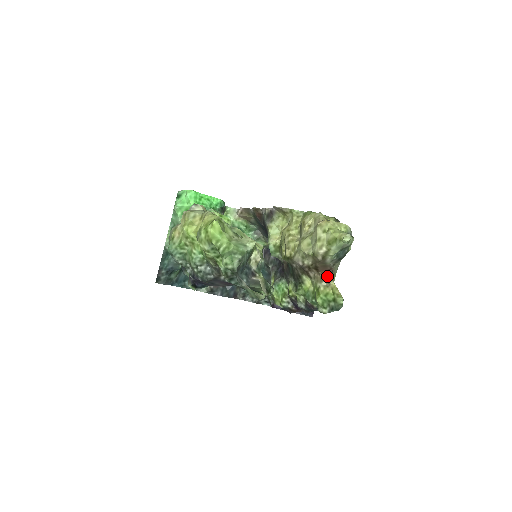
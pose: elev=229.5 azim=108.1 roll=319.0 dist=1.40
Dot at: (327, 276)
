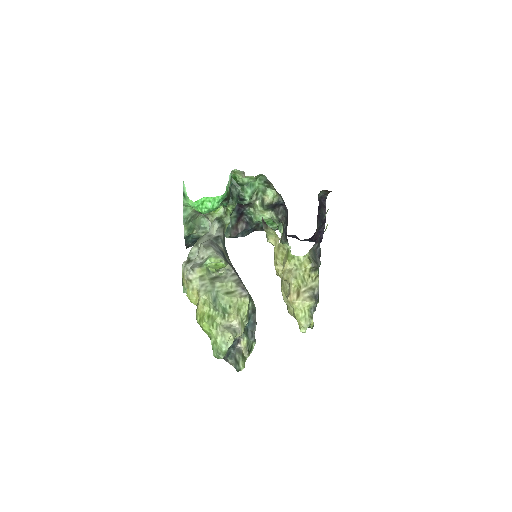
Dot at: occluded
